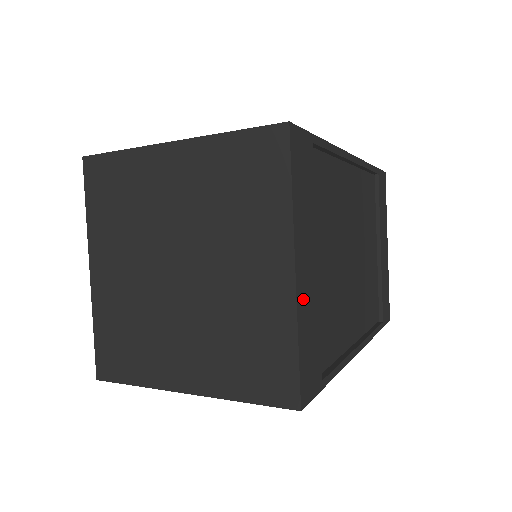
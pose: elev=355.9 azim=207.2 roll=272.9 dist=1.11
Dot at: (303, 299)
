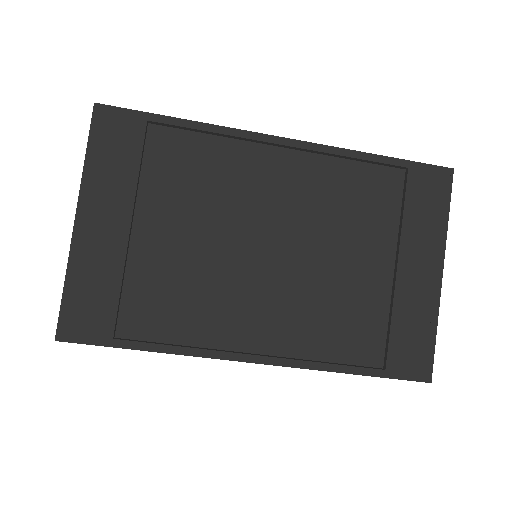
Dot at: (86, 249)
